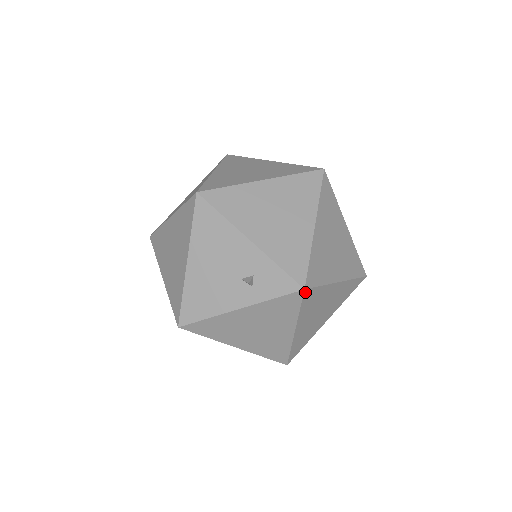
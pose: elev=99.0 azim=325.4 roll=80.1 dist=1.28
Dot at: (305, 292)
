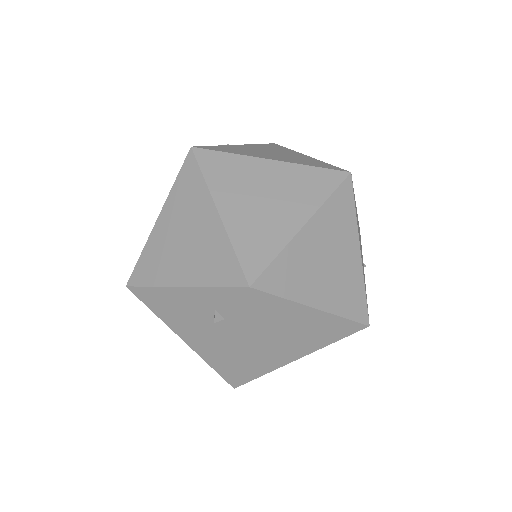
Dot at: (257, 286)
